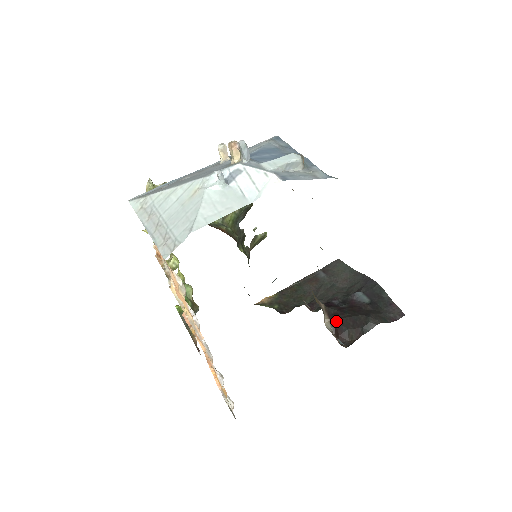
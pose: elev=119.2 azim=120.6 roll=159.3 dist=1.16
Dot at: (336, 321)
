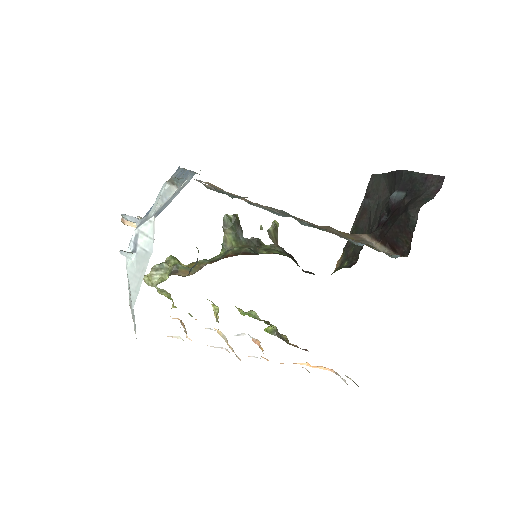
Dot at: (385, 239)
